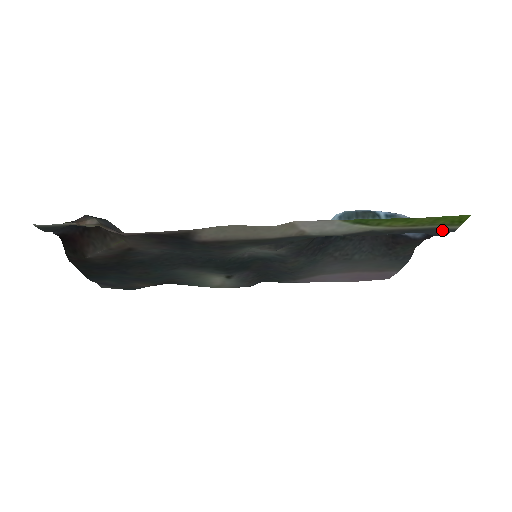
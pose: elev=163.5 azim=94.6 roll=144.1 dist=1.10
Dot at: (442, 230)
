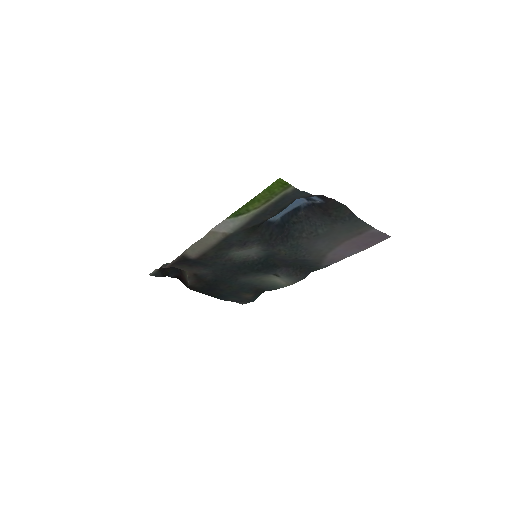
Dot at: (291, 193)
